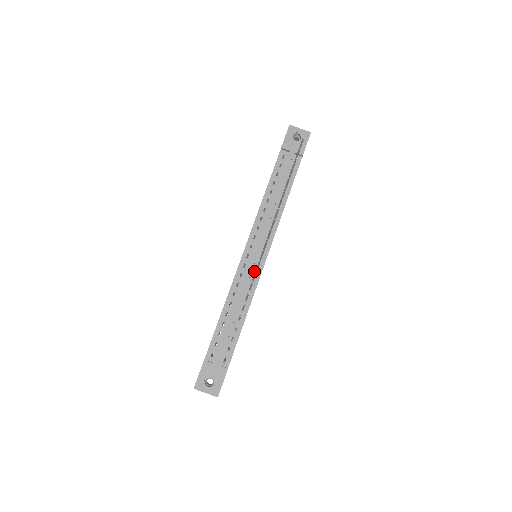
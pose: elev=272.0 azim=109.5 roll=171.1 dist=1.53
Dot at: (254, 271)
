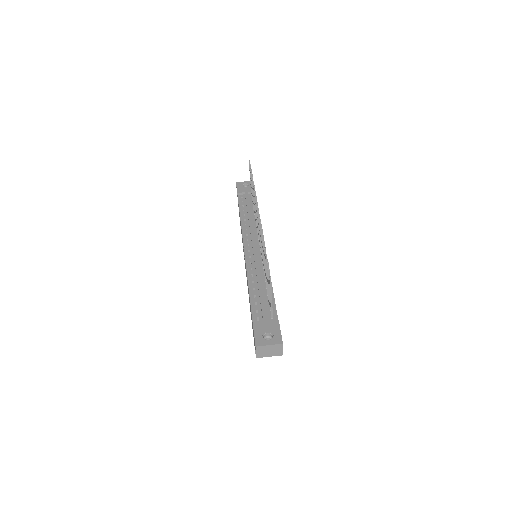
Dot at: (260, 257)
